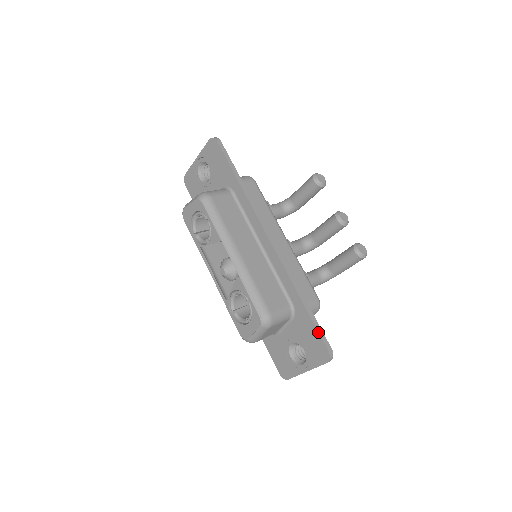
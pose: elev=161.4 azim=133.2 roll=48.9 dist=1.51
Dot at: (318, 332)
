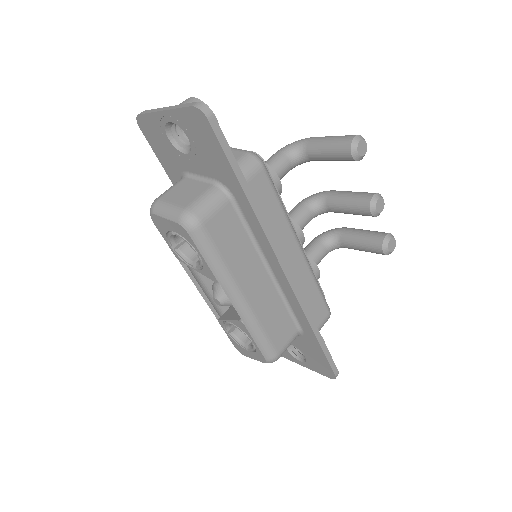
Dot at: (328, 362)
